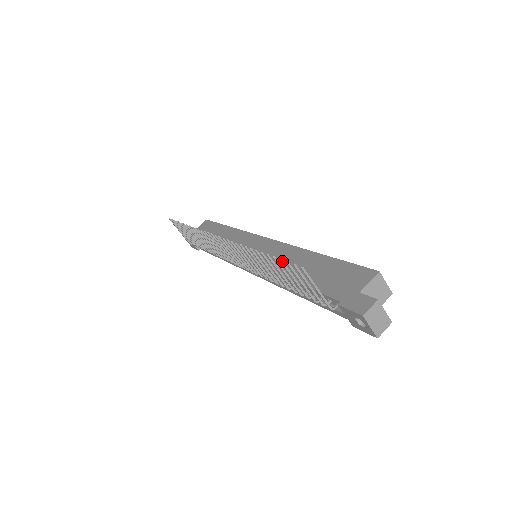
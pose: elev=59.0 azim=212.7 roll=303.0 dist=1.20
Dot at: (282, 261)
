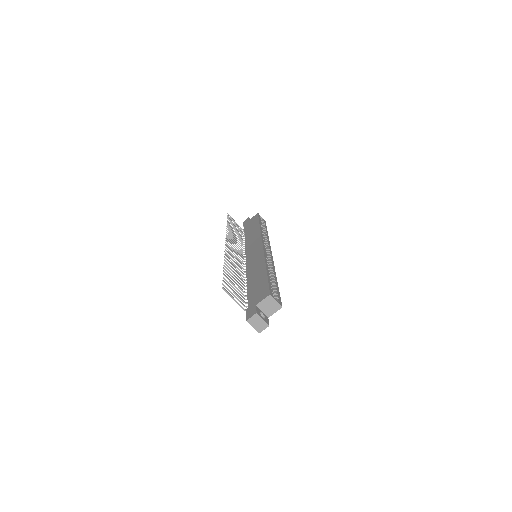
Dot at: (224, 278)
